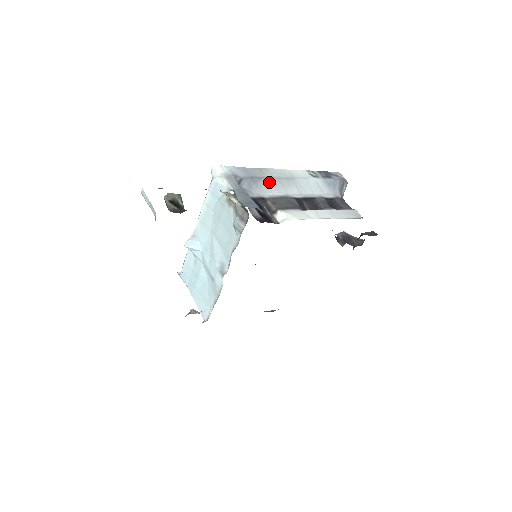
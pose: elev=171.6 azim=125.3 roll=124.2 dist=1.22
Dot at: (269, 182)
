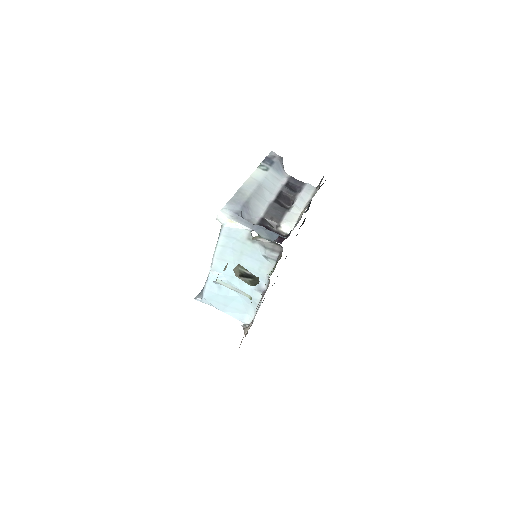
Dot at: (254, 200)
